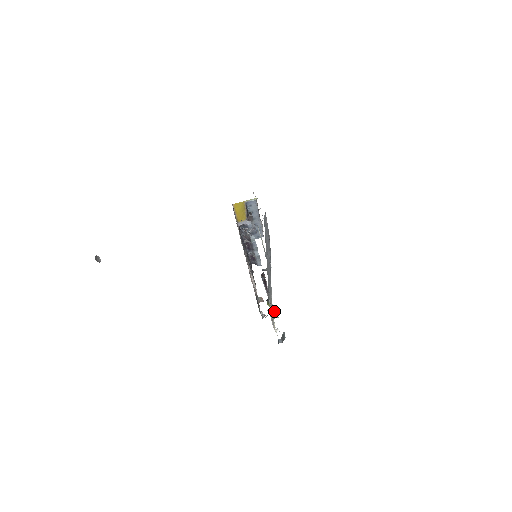
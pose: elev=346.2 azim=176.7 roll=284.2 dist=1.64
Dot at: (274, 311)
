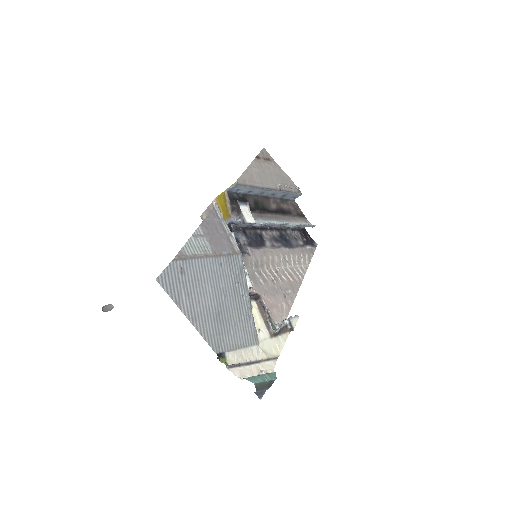
Dot at: (287, 323)
